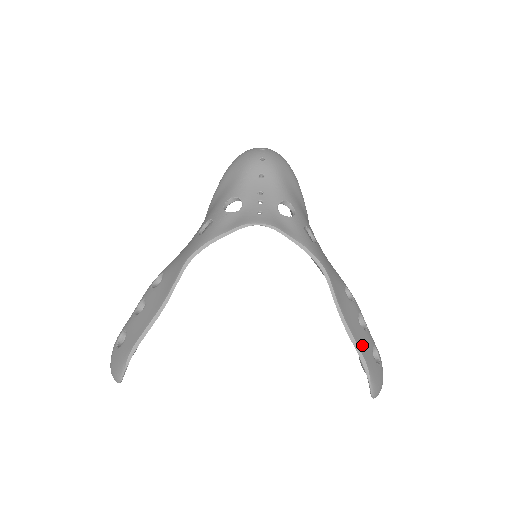
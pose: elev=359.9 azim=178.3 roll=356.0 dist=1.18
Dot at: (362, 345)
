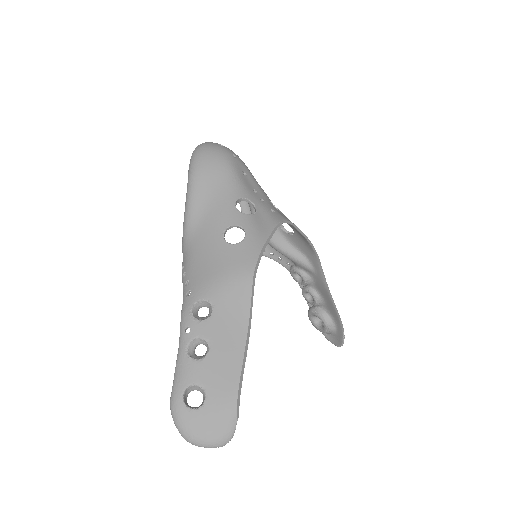
Dot at: occluded
